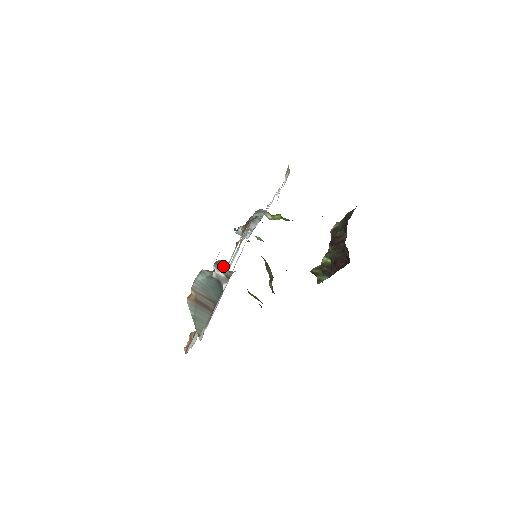
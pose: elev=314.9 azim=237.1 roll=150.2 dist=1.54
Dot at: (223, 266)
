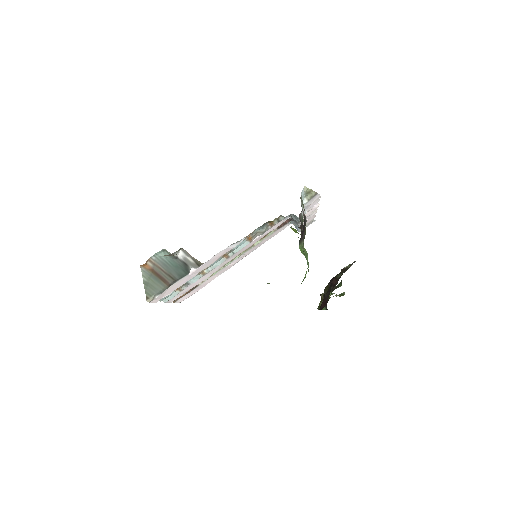
Dot at: (189, 254)
